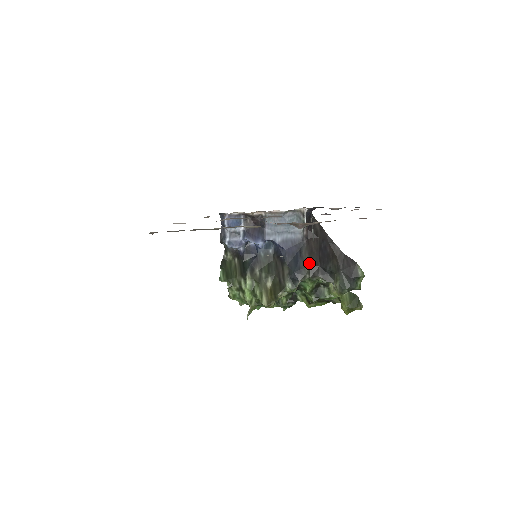
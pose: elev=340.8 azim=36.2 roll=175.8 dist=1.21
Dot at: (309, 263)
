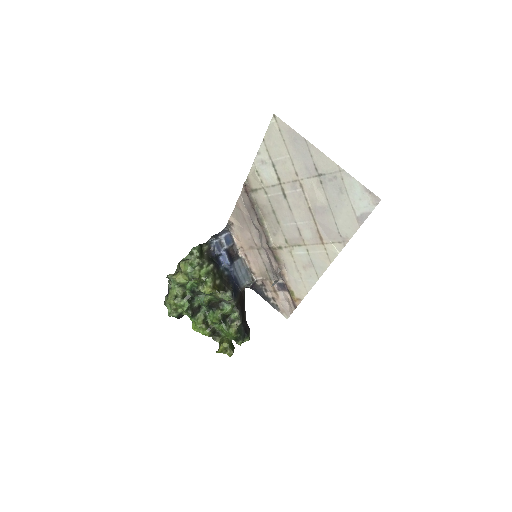
Dot at: (239, 300)
